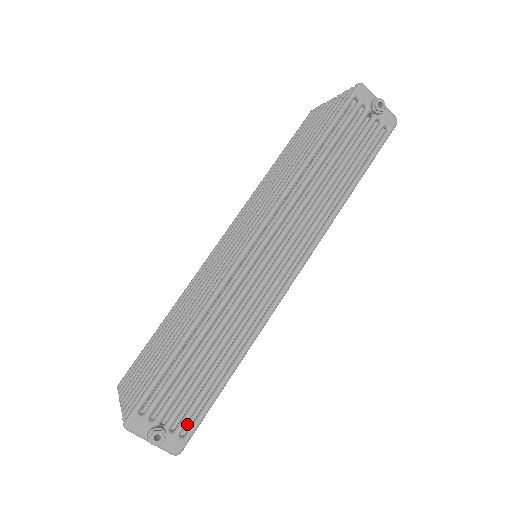
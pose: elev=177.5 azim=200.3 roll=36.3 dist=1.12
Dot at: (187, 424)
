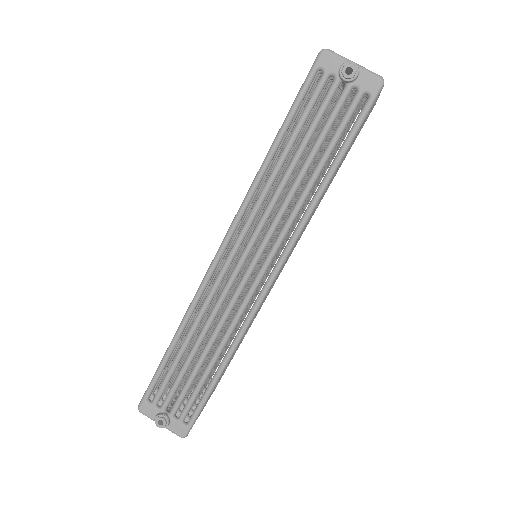
Dot at: occluded
